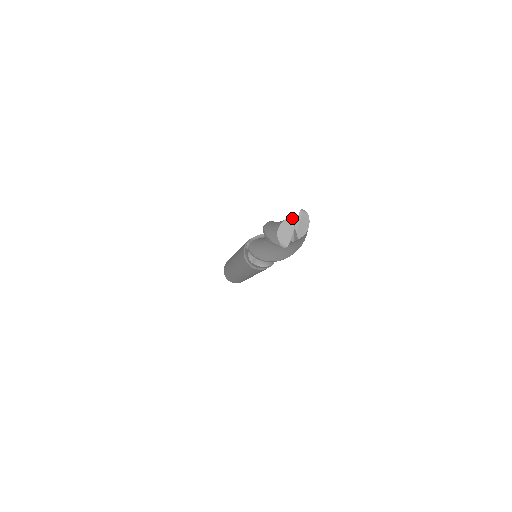
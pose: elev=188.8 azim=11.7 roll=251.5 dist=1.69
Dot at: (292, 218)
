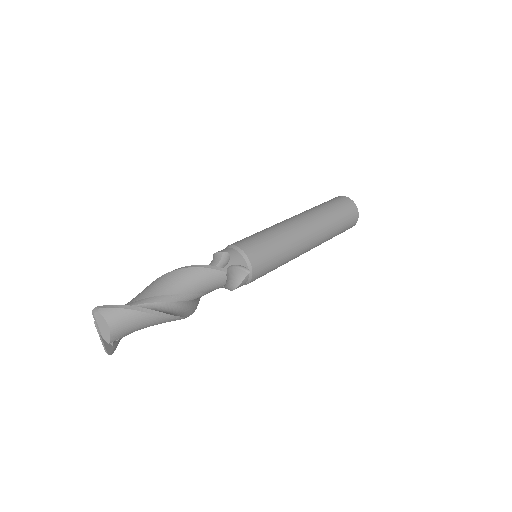
Dot at: occluded
